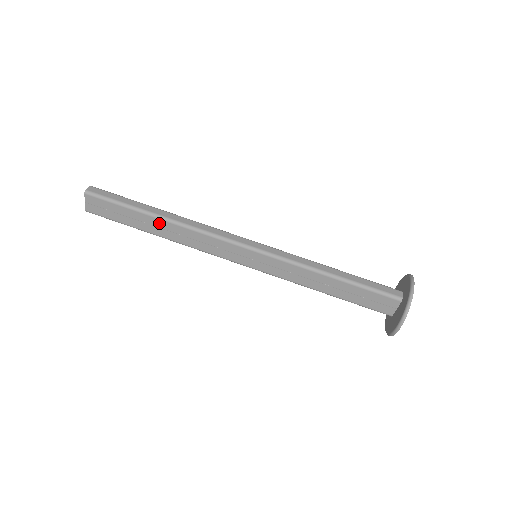
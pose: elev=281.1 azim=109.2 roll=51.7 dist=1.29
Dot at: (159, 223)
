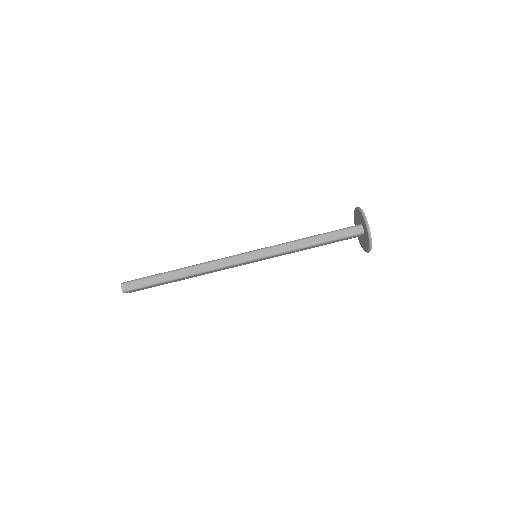
Dot at: occluded
